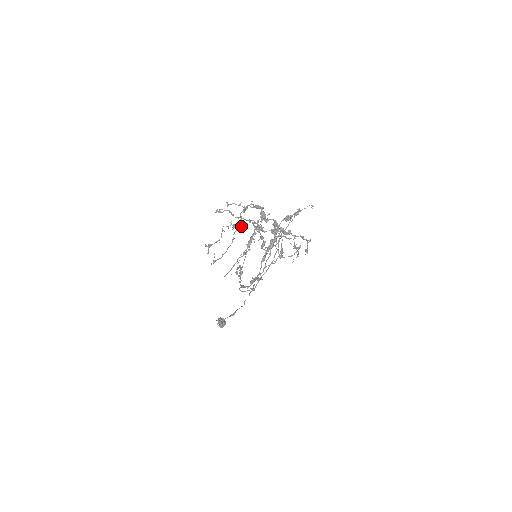
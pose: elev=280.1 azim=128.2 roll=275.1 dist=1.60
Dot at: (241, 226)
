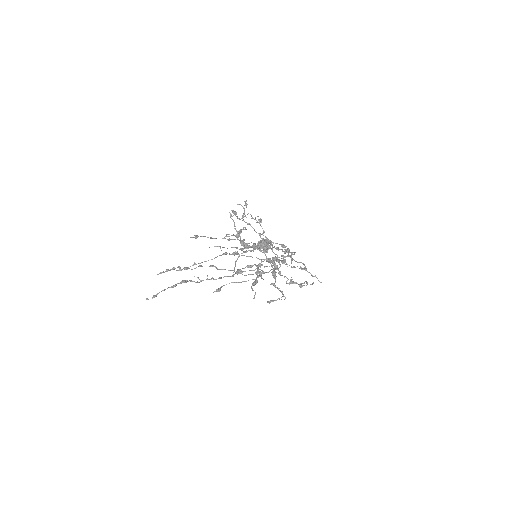
Dot at: (236, 236)
